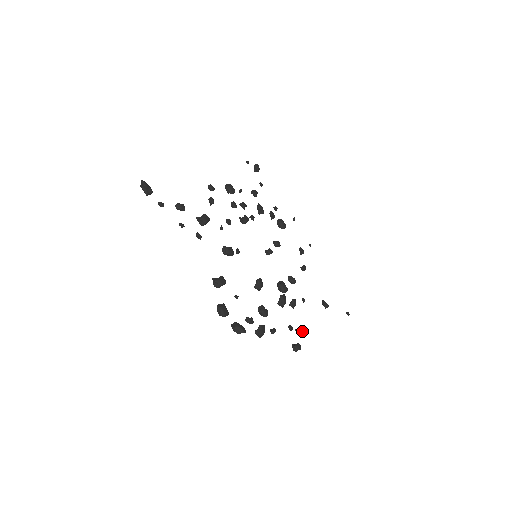
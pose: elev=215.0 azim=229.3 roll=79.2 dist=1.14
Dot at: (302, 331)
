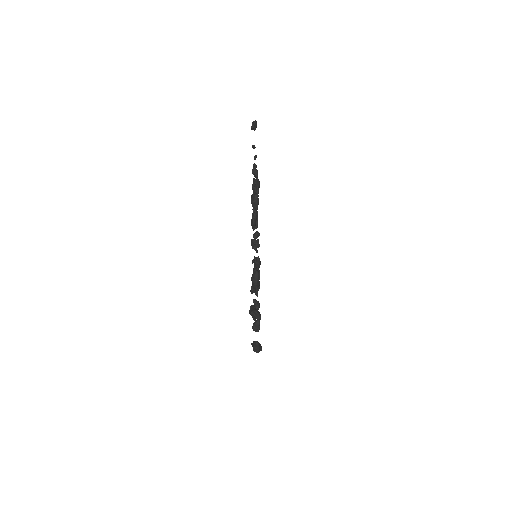
Dot at: occluded
